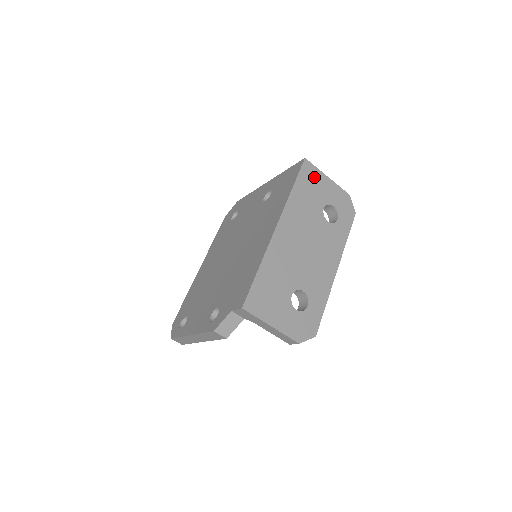
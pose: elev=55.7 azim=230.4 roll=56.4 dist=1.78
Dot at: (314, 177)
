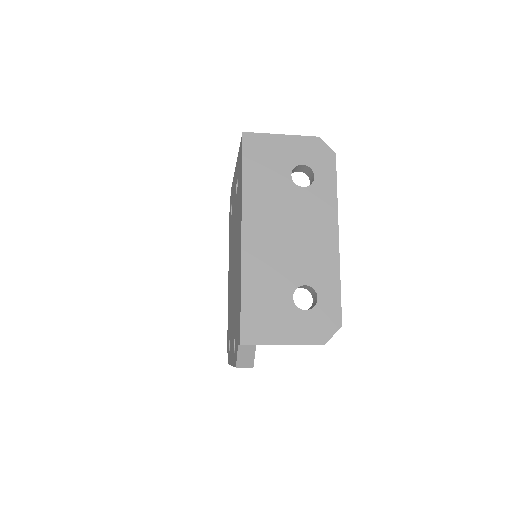
Dot at: (263, 147)
